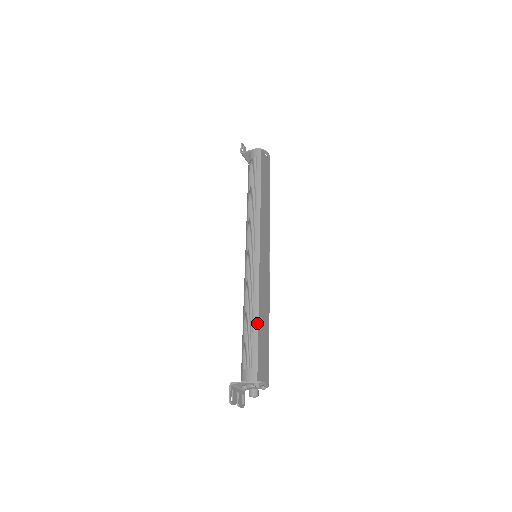
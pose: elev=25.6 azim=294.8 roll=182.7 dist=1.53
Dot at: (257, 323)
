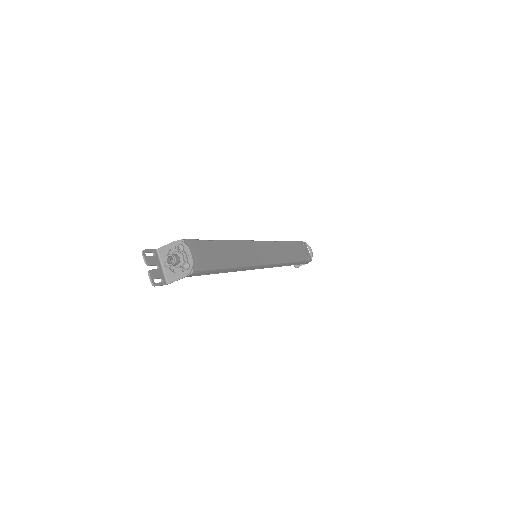
Dot at: (219, 240)
